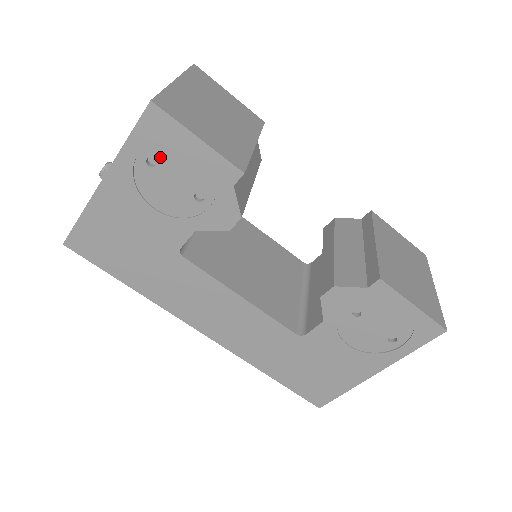
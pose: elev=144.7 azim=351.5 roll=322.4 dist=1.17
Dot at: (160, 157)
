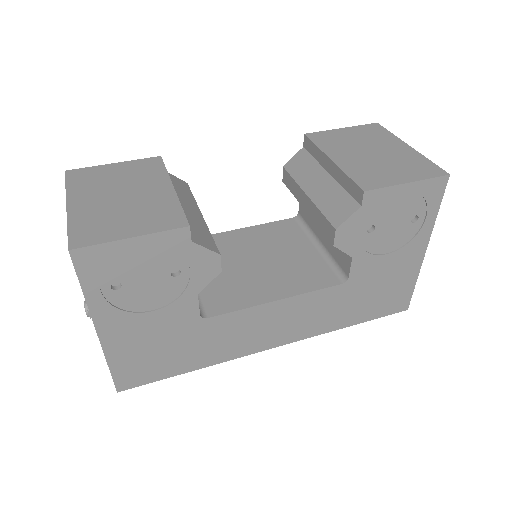
Dot at: (118, 277)
